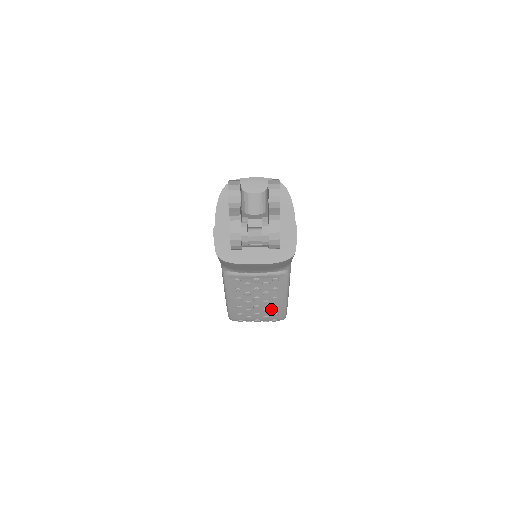
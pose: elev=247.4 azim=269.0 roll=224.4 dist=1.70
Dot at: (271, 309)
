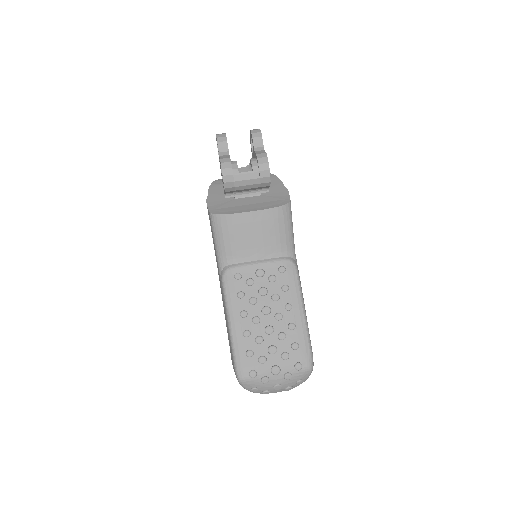
Dot at: (288, 334)
